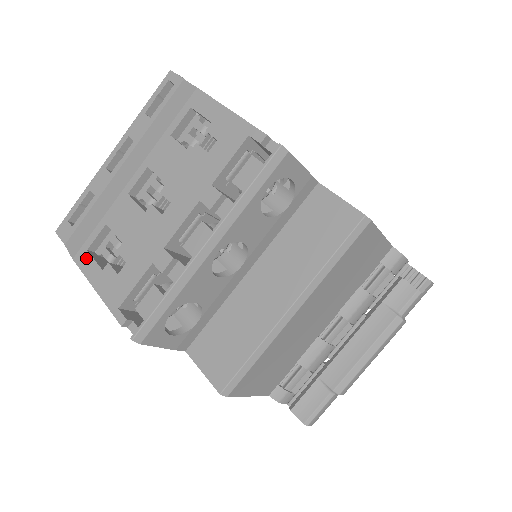
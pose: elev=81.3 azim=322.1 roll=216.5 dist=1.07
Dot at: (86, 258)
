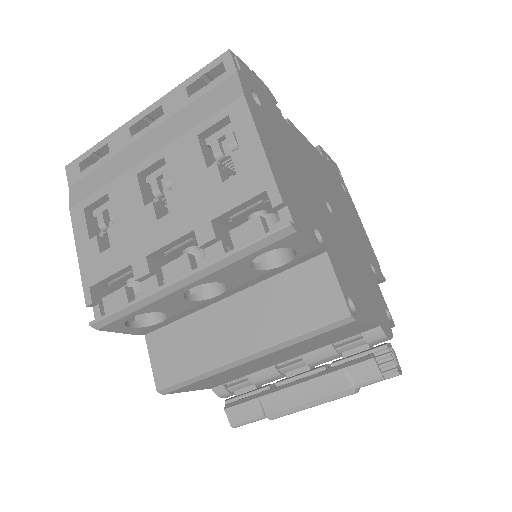
Dot at: (80, 217)
